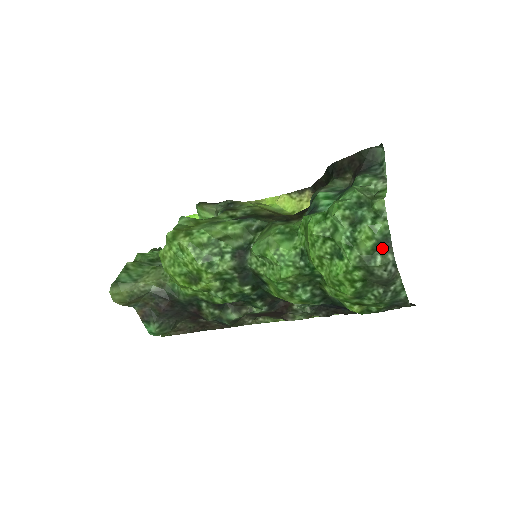
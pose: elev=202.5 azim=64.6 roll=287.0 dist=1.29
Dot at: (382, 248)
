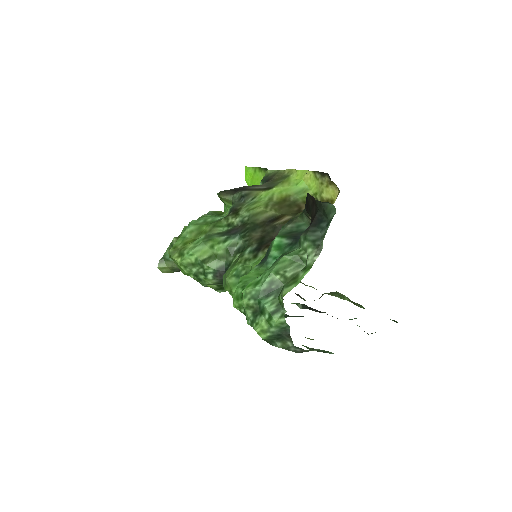
Dot at: (281, 337)
